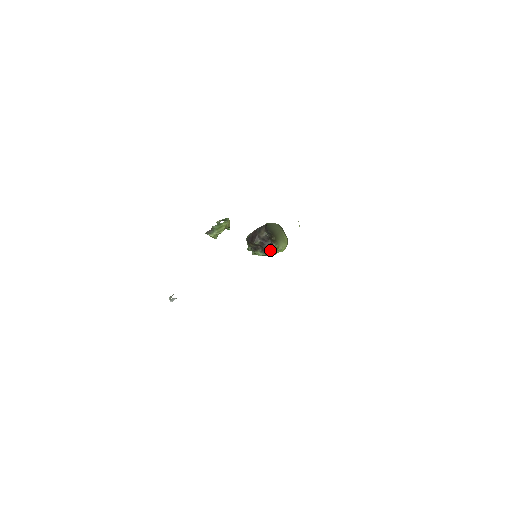
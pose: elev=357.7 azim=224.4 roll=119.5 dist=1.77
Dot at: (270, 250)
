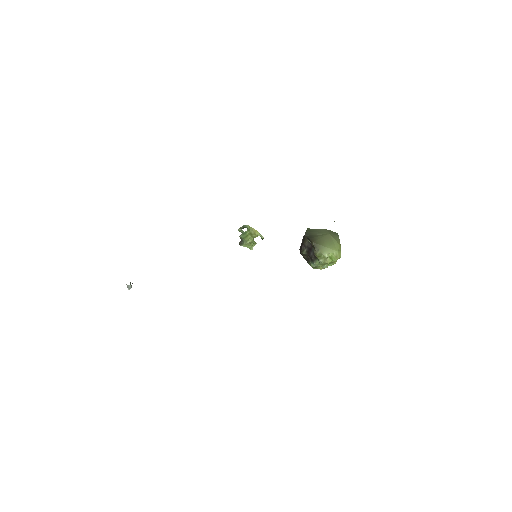
Dot at: (317, 259)
